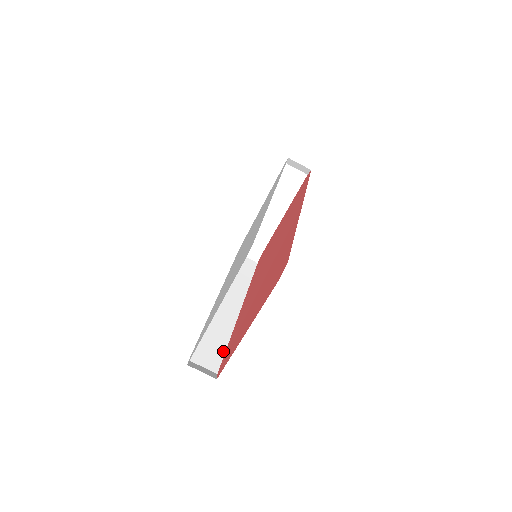
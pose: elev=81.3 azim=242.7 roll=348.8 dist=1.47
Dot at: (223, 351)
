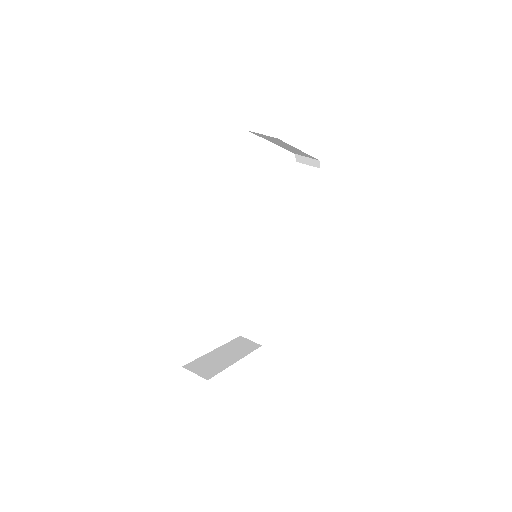
Dot at: occluded
